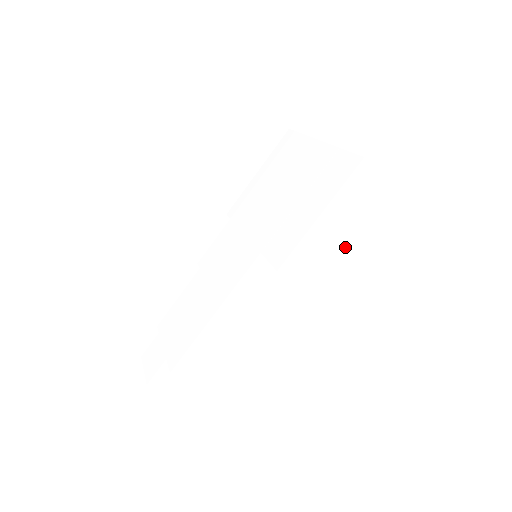
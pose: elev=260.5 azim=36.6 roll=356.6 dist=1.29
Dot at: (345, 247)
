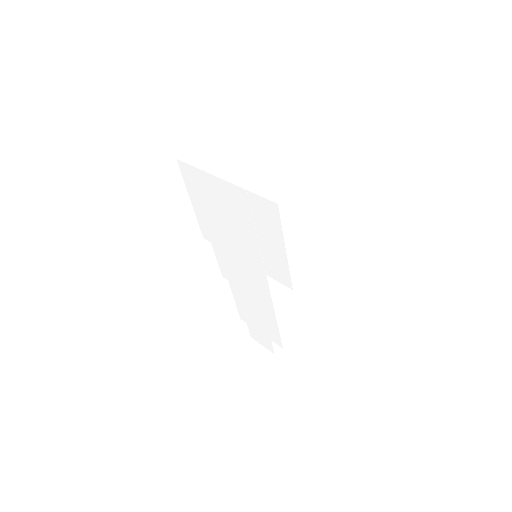
Dot at: (313, 234)
